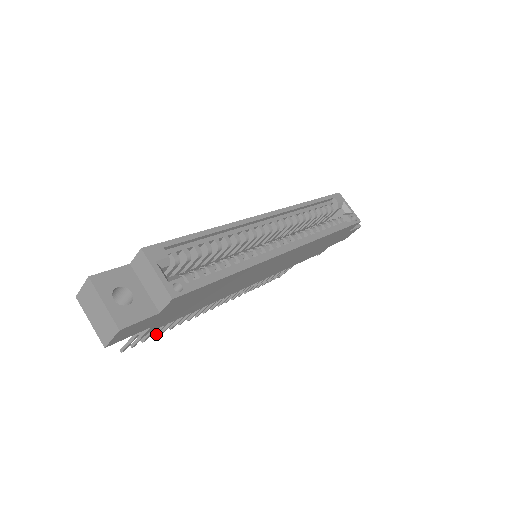
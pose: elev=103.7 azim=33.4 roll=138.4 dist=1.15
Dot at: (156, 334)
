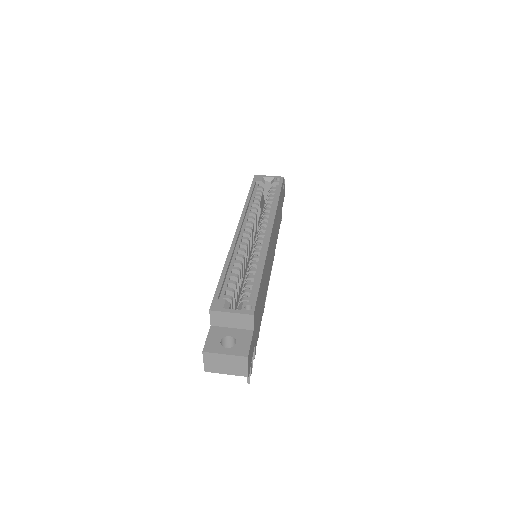
Dot at: occluded
